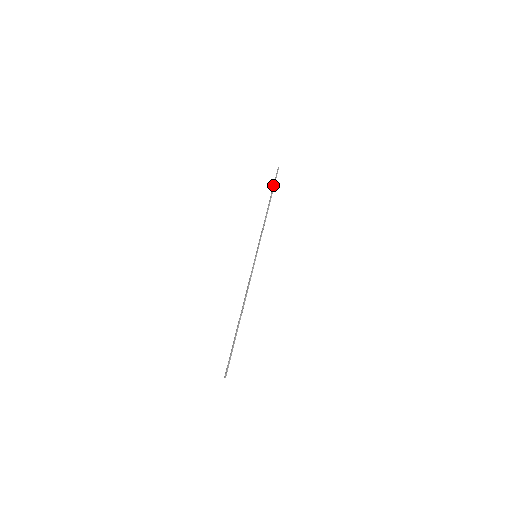
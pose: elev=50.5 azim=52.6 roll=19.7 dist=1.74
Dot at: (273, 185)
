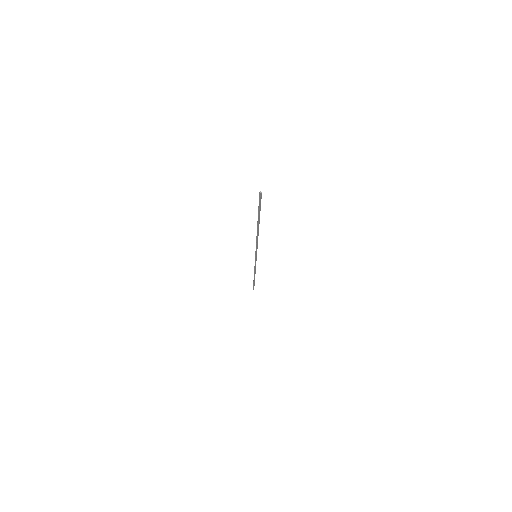
Dot at: (253, 282)
